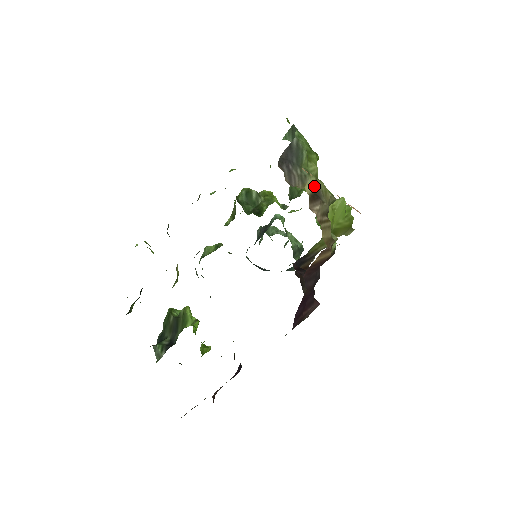
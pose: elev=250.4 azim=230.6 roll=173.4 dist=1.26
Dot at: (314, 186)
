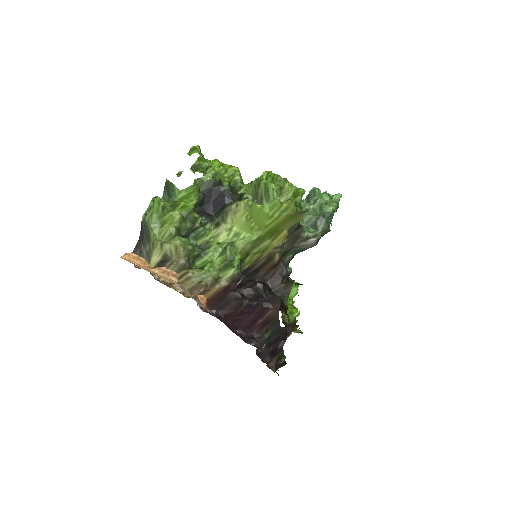
Dot at: (160, 254)
